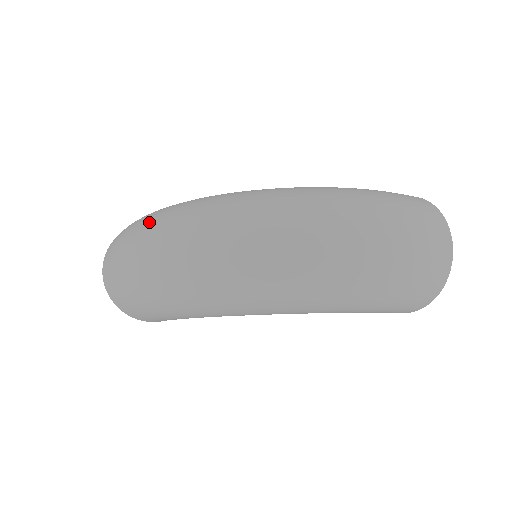
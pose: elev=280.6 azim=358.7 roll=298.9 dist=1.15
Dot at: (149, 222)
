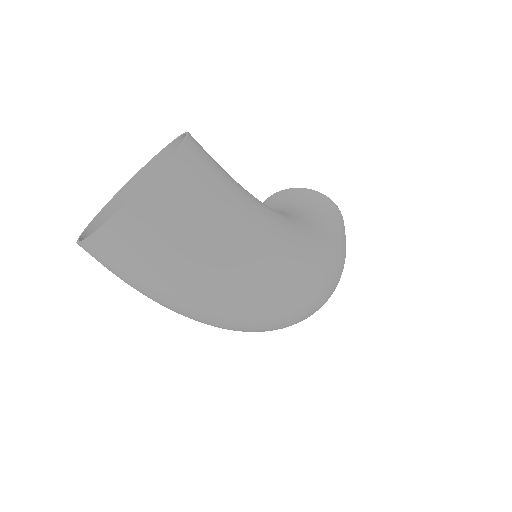
Dot at: (247, 280)
